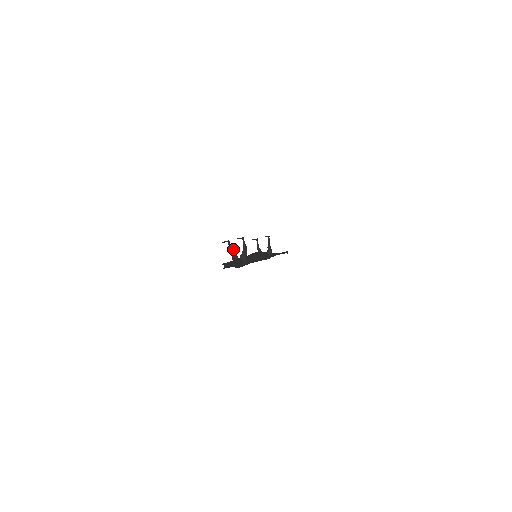
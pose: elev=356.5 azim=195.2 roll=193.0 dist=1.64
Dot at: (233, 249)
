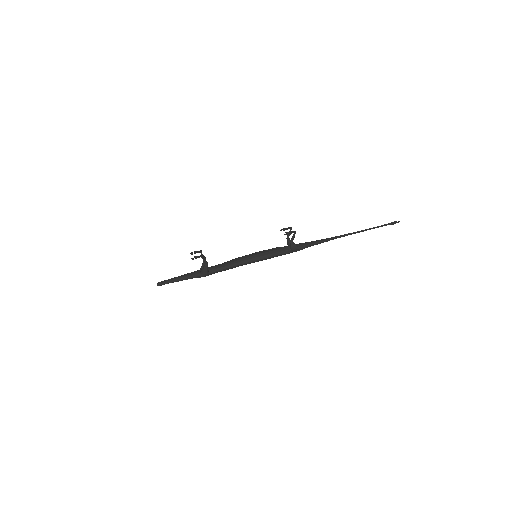
Dot at: (204, 258)
